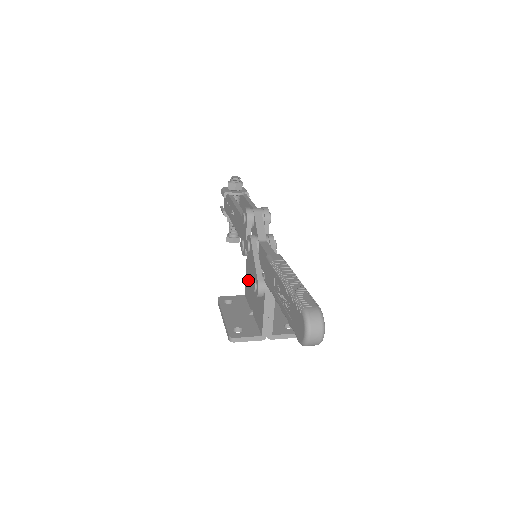
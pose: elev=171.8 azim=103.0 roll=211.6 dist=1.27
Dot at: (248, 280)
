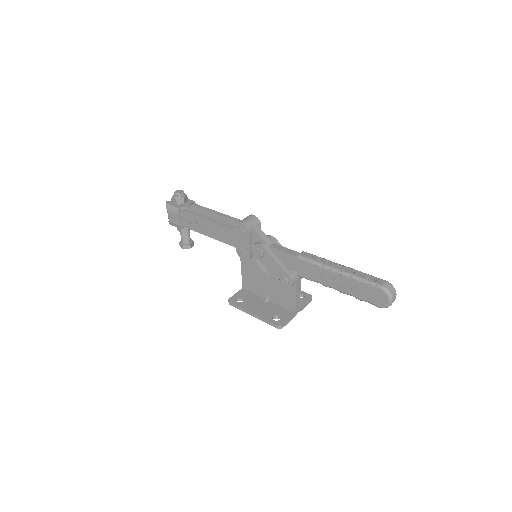
Dot at: (250, 276)
